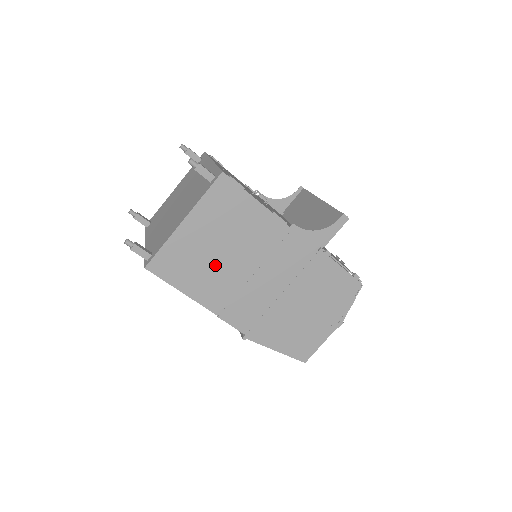
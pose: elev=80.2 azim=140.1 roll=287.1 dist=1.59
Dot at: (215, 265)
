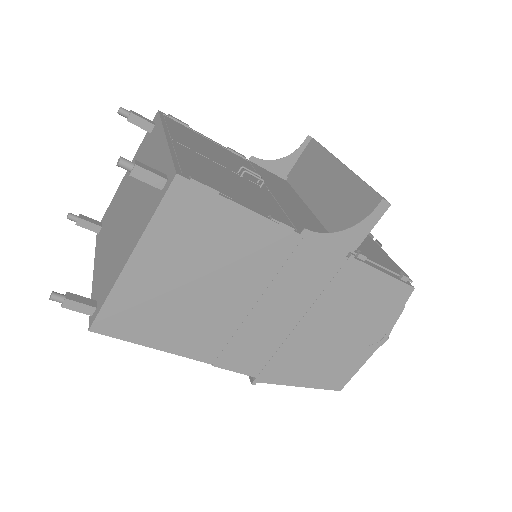
Dot at: (194, 306)
